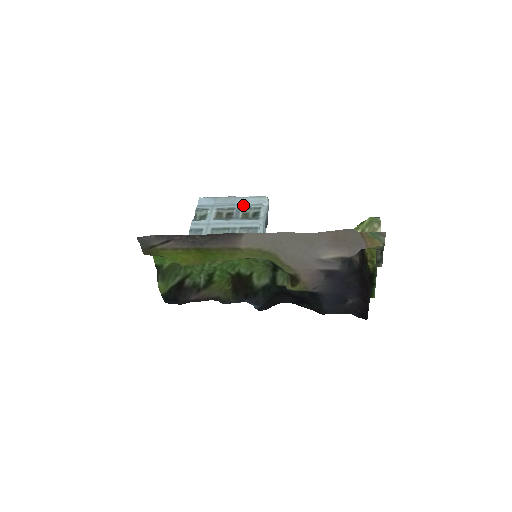
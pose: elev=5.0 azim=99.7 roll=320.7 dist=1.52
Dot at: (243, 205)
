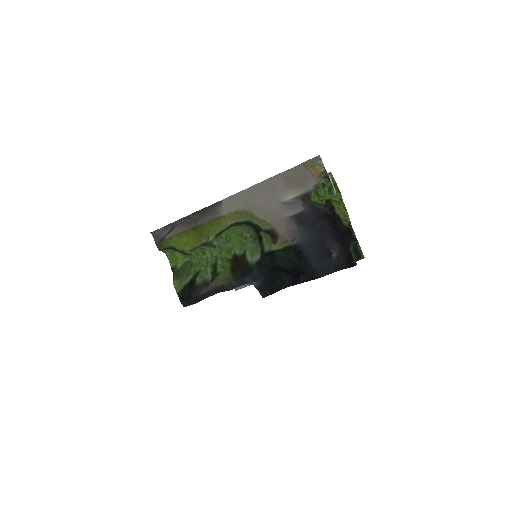
Dot at: occluded
